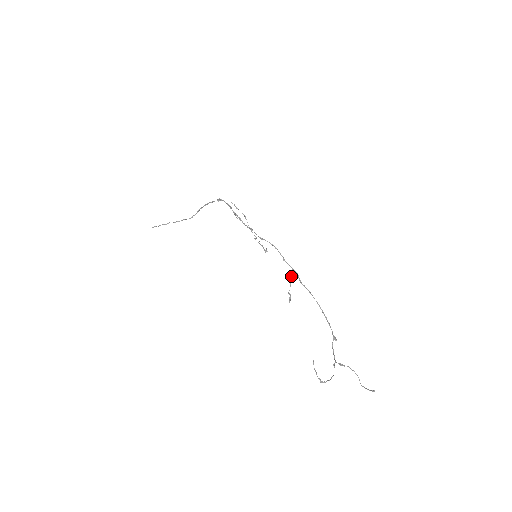
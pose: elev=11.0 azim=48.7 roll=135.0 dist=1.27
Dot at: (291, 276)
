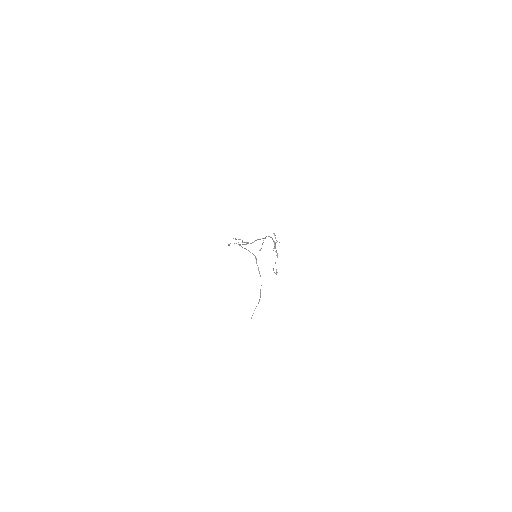
Dot at: (263, 242)
